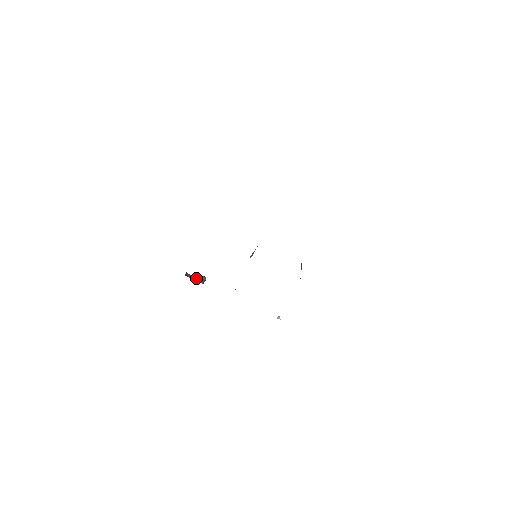
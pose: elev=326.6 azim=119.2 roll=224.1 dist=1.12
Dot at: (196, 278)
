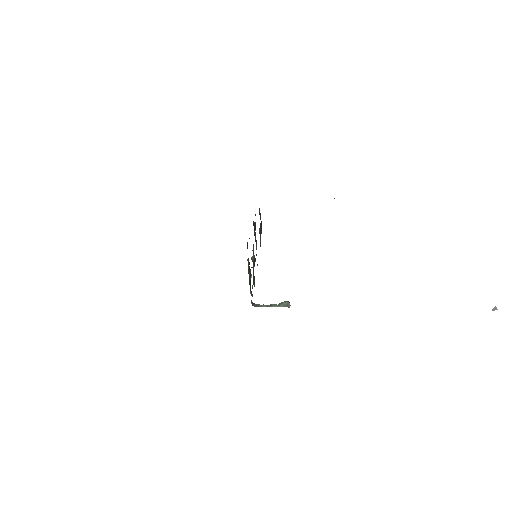
Dot at: (274, 305)
